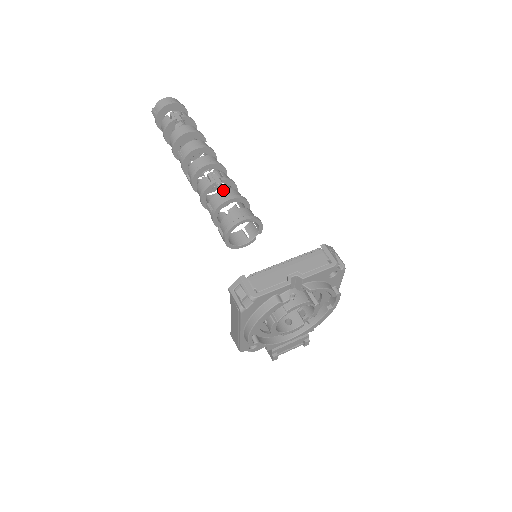
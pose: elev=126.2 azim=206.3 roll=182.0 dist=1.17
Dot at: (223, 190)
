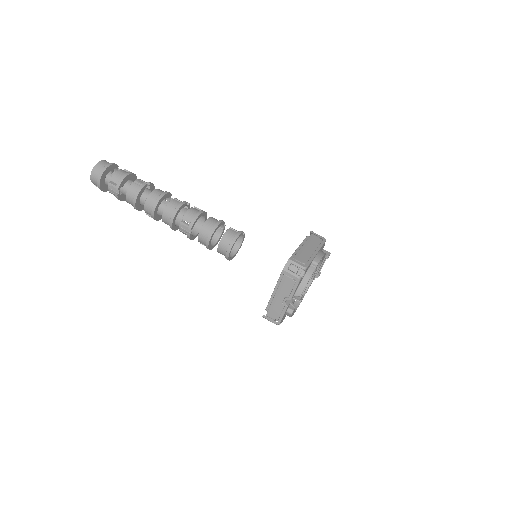
Dot at: (198, 236)
